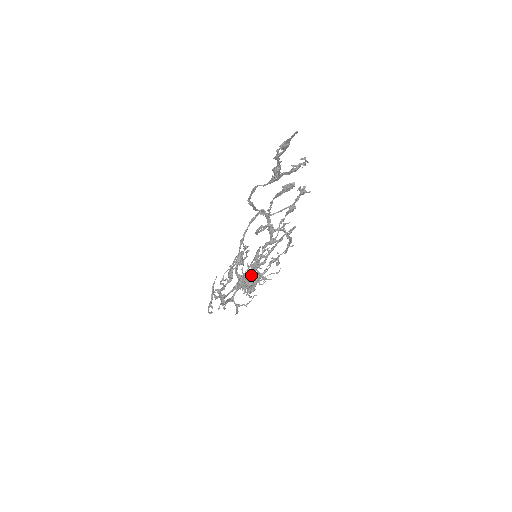
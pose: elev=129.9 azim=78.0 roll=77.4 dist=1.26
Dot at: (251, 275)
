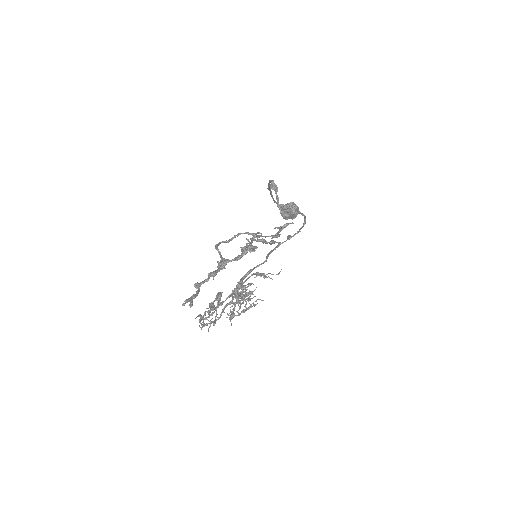
Dot at: occluded
